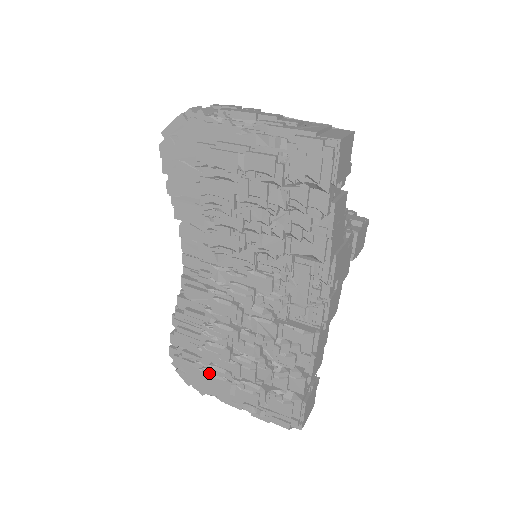
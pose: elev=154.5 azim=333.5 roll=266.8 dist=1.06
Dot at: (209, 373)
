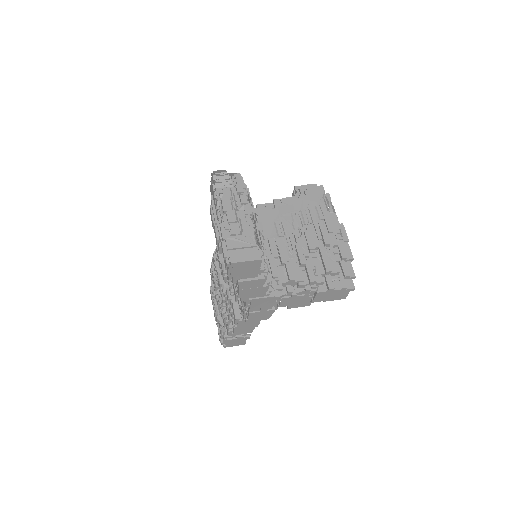
Dot at: (210, 286)
